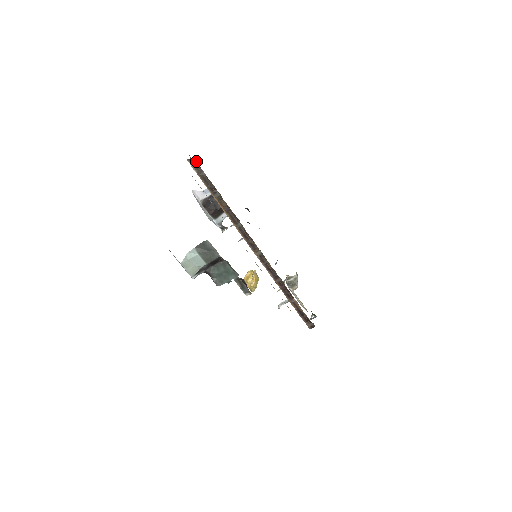
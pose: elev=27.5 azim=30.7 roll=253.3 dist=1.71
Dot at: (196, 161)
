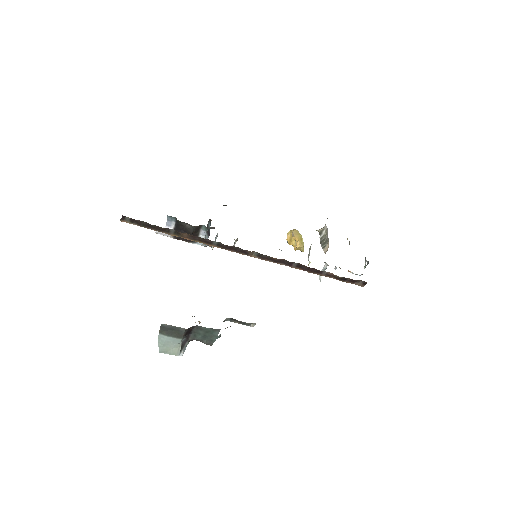
Dot at: (128, 217)
